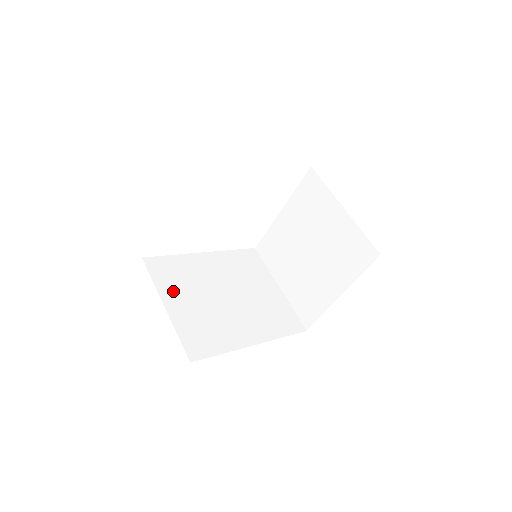
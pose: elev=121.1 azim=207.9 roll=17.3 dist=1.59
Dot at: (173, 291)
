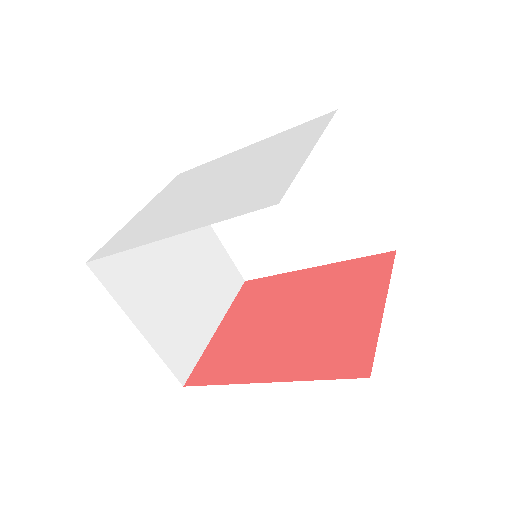
Dot at: occluded
